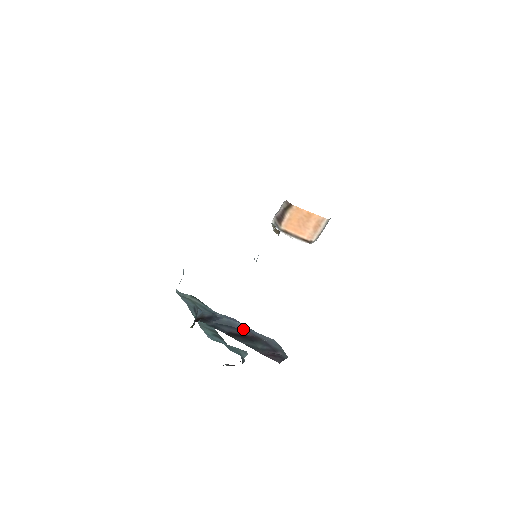
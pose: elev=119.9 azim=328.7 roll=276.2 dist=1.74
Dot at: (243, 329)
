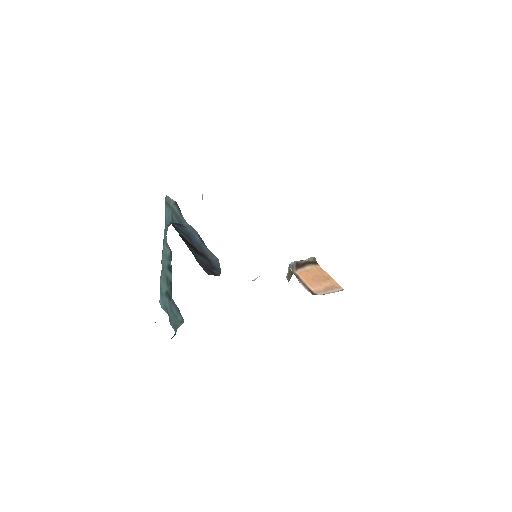
Dot at: (198, 244)
